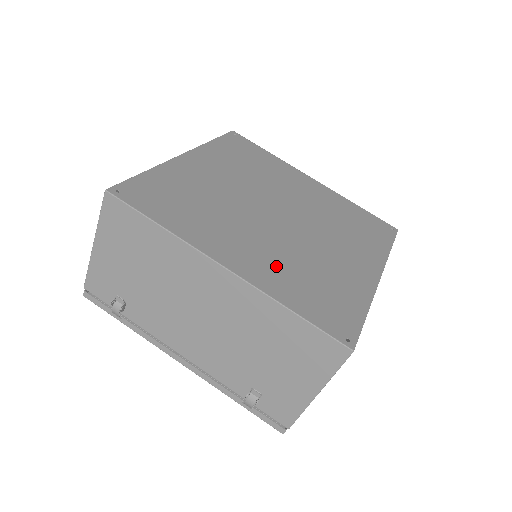
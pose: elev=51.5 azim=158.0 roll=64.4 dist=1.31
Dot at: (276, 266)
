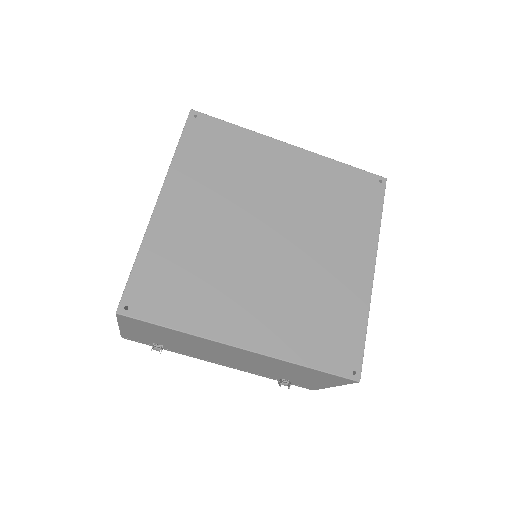
Dot at: (283, 319)
